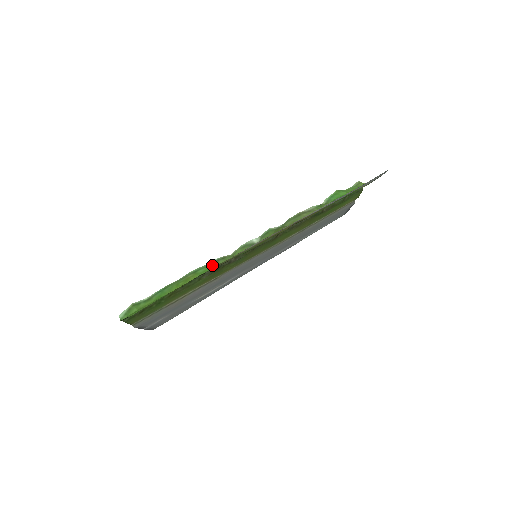
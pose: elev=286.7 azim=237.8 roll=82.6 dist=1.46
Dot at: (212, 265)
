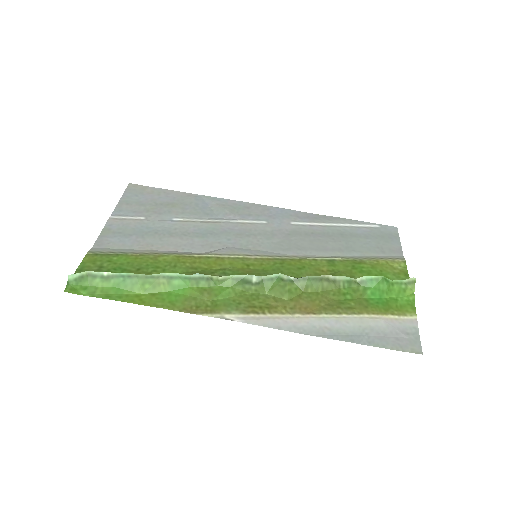
Dot at: (191, 283)
